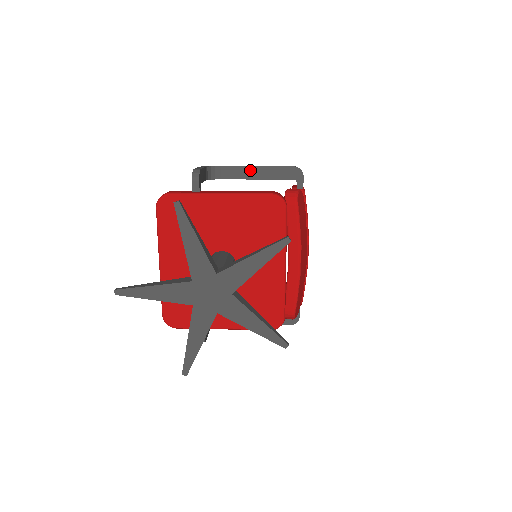
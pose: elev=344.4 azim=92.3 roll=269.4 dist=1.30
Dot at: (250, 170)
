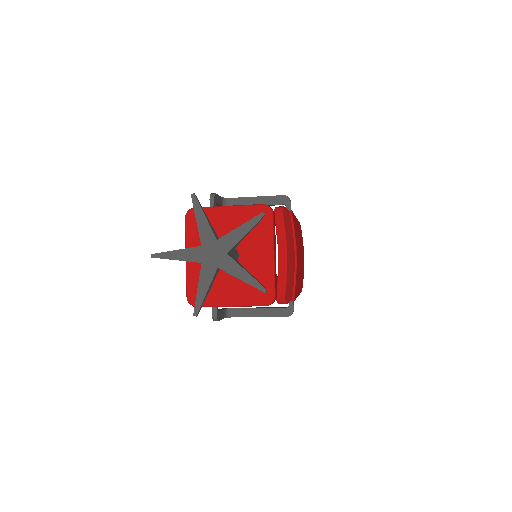
Dot at: (253, 199)
